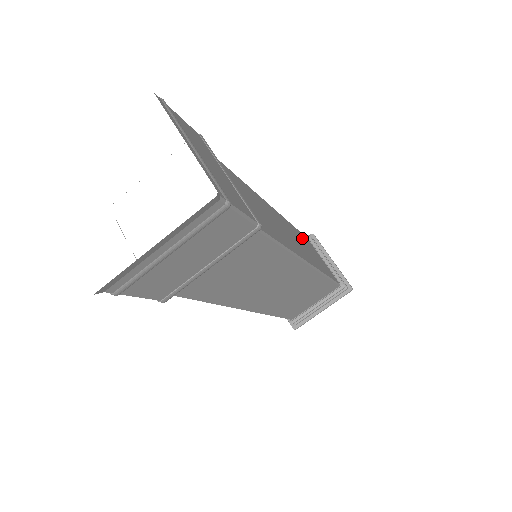
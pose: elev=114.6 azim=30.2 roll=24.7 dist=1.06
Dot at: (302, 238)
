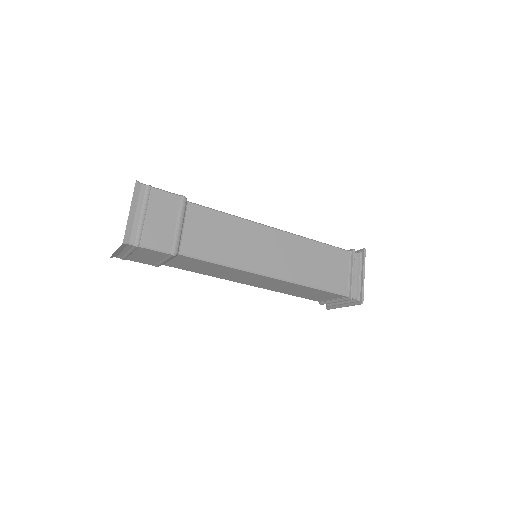
Dot at: (319, 253)
